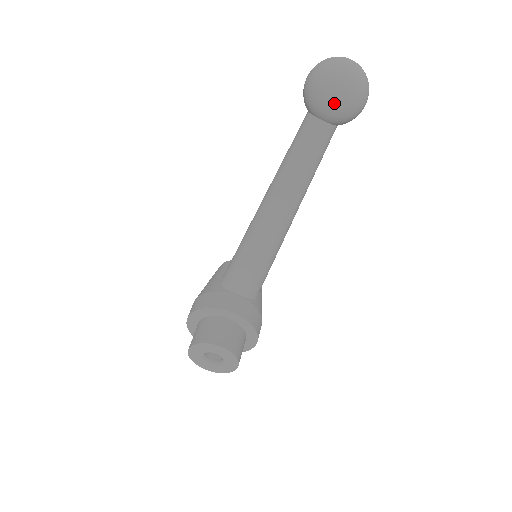
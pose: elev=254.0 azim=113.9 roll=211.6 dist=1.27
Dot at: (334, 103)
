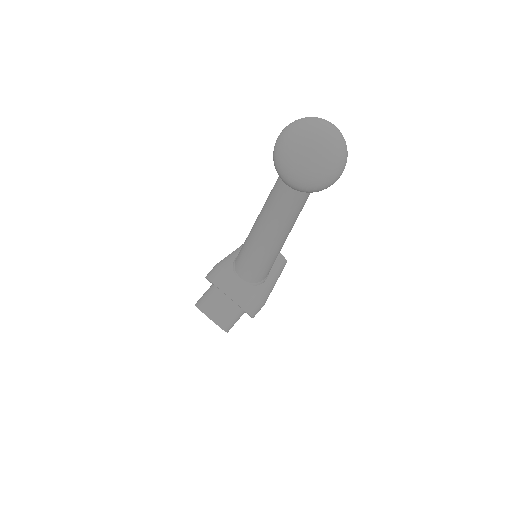
Dot at: (286, 180)
